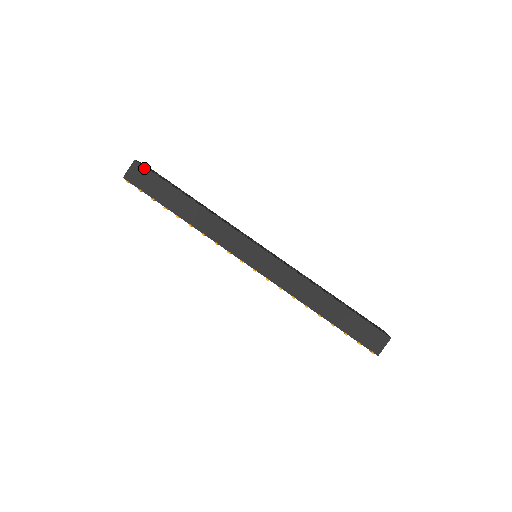
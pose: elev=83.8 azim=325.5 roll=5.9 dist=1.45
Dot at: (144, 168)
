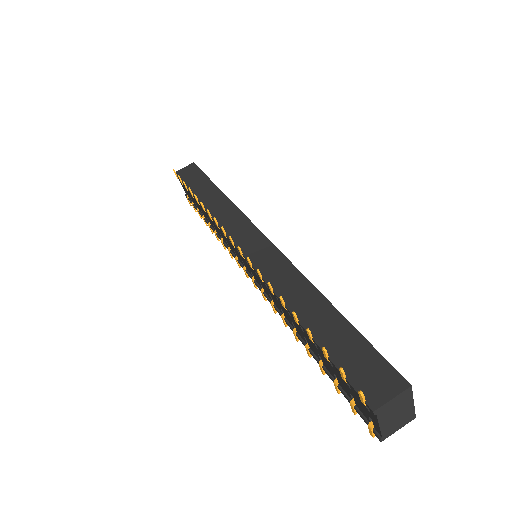
Dot at: (197, 167)
